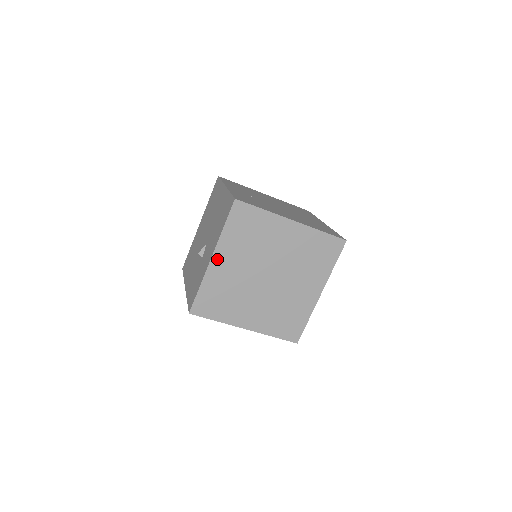
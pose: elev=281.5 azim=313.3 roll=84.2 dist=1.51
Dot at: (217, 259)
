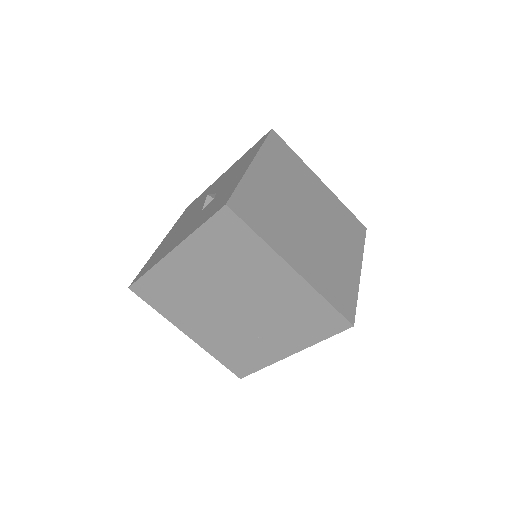
Dot at: (258, 166)
